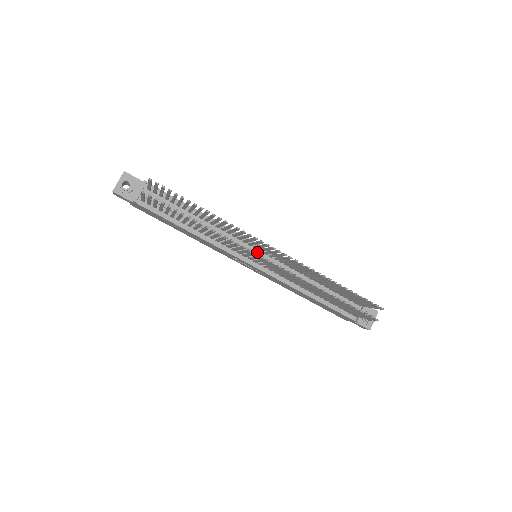
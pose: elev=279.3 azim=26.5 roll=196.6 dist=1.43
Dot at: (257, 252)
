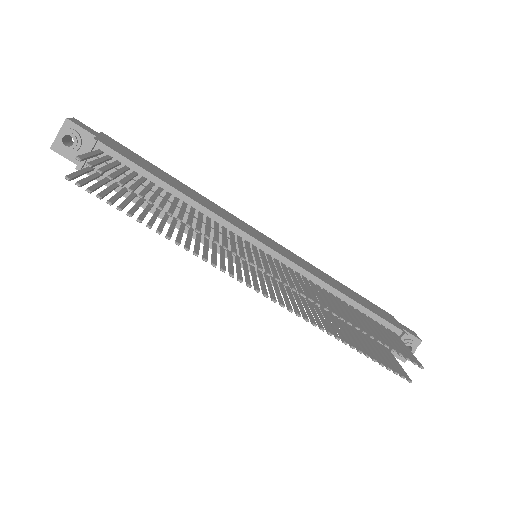
Dot at: occluded
